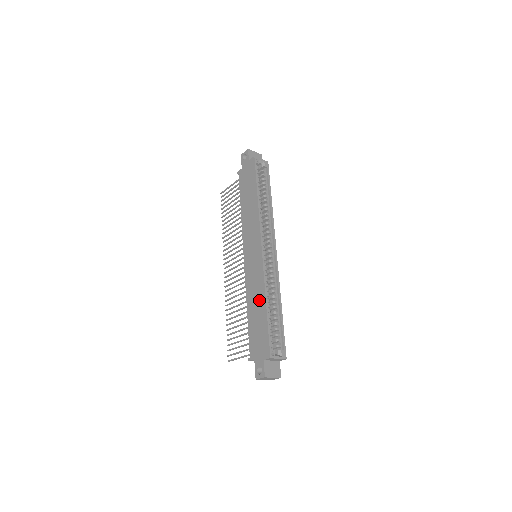
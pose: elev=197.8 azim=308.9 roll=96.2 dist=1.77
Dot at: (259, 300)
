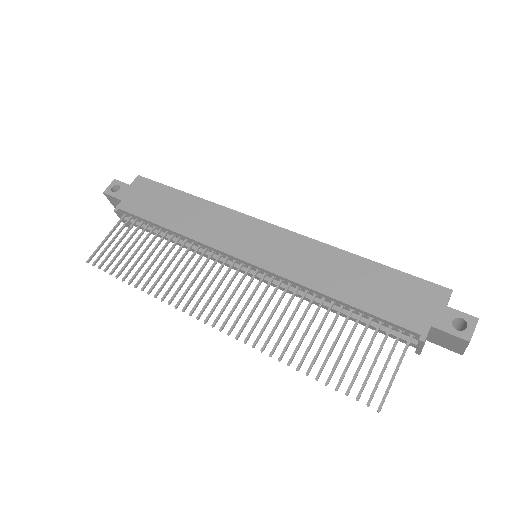
Dot at: (341, 265)
